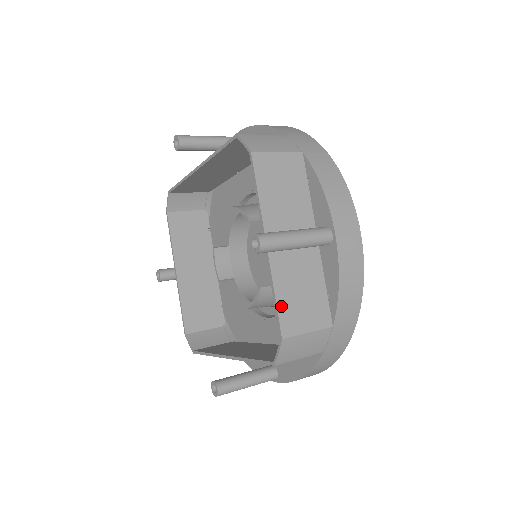
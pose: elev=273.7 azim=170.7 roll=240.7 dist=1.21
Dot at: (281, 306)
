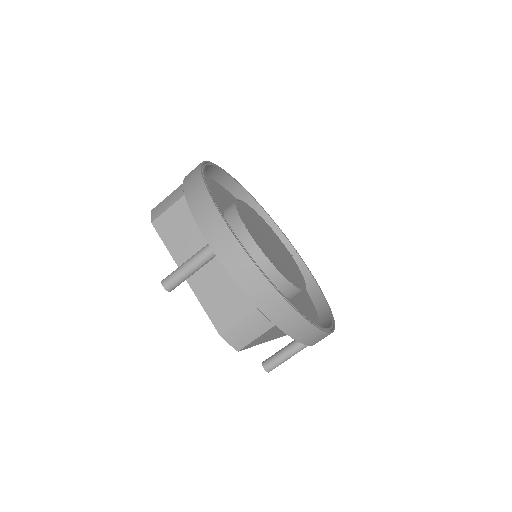
Dot at: (210, 313)
